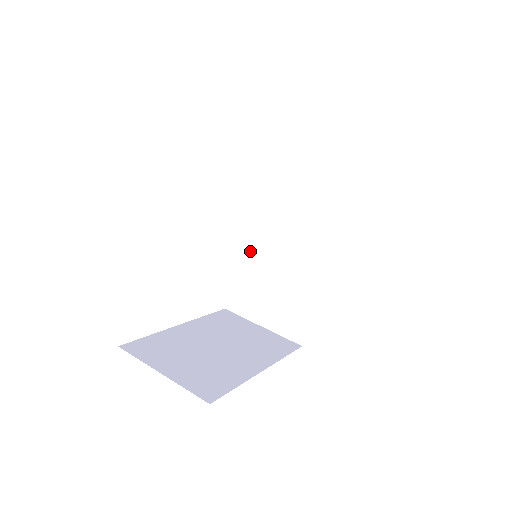
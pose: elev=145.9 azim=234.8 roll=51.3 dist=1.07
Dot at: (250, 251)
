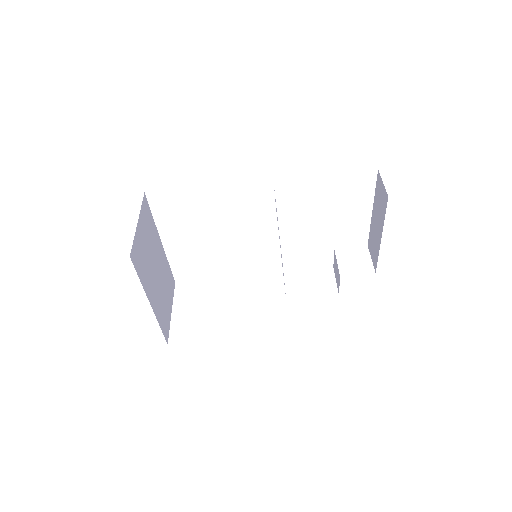
Dot at: occluded
